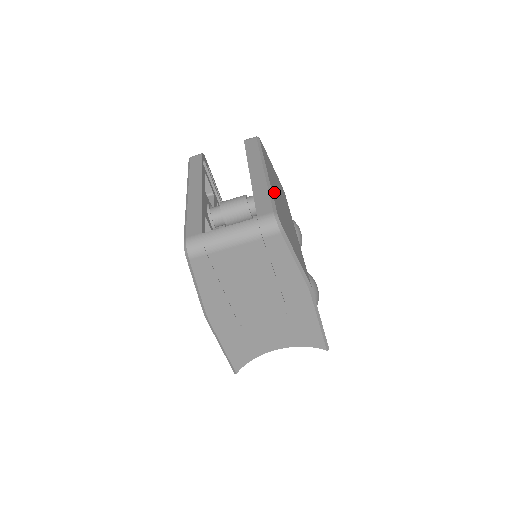
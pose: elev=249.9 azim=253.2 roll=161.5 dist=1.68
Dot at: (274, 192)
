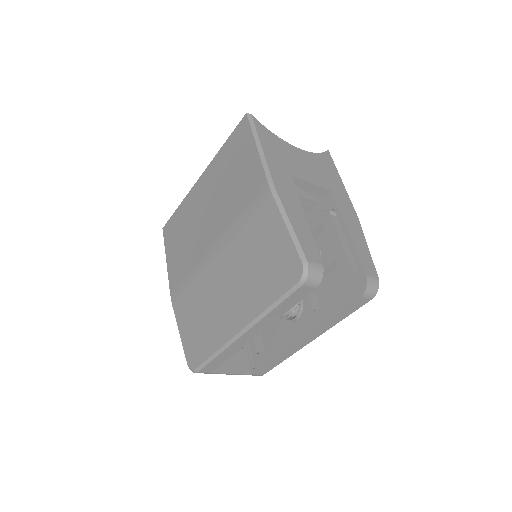
Dot at: occluded
